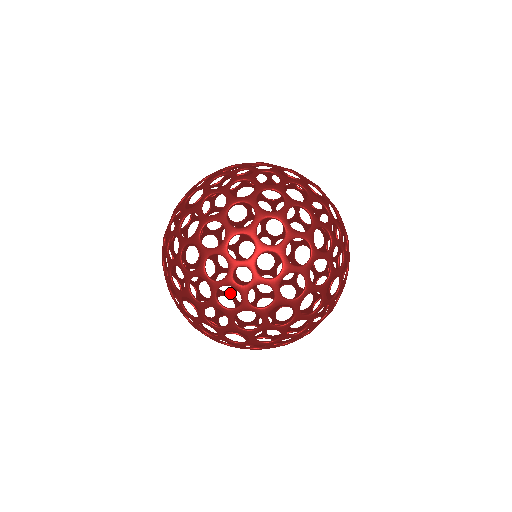
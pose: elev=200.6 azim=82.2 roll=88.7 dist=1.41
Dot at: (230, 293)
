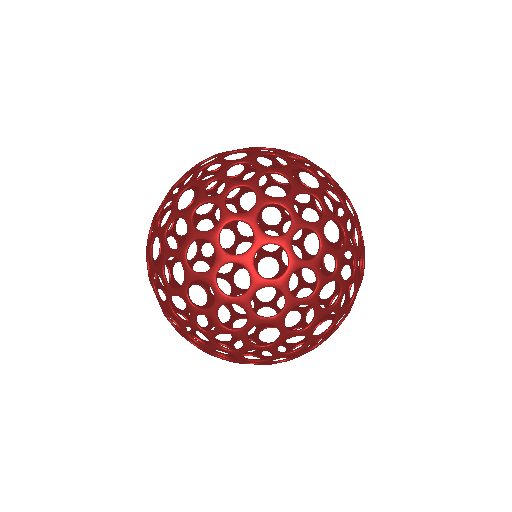
Dot at: (254, 354)
